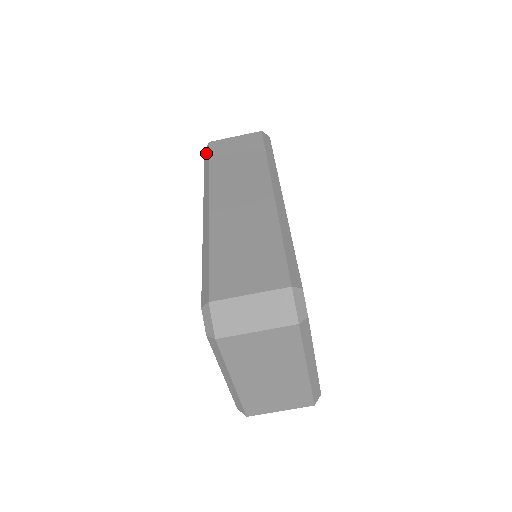
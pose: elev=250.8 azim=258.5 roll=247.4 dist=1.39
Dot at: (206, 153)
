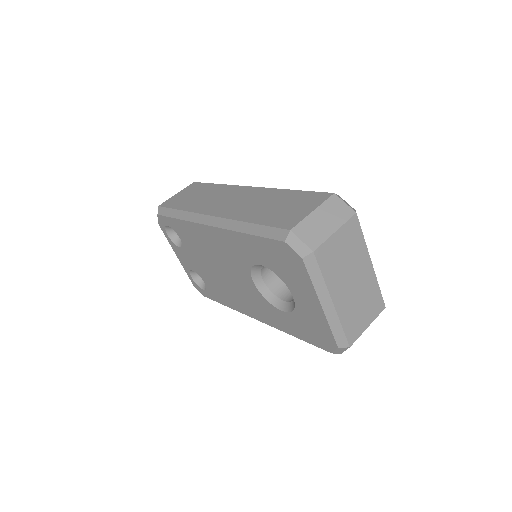
Dot at: (163, 212)
